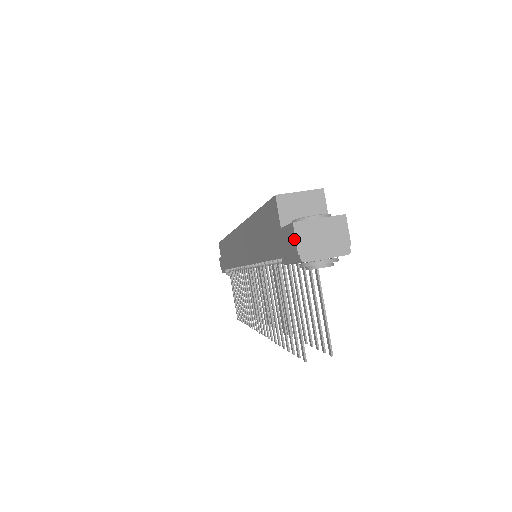
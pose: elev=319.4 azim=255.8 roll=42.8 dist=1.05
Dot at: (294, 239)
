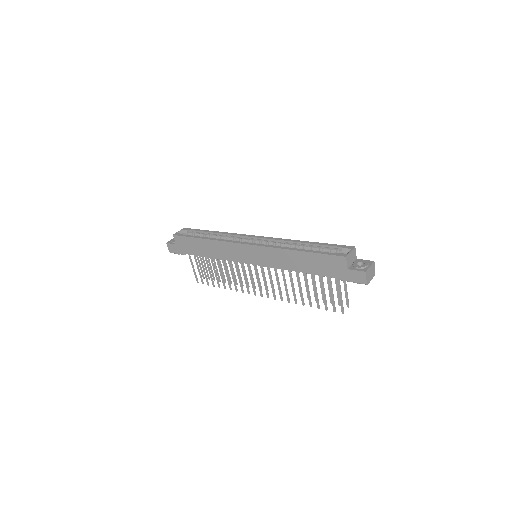
Dot at: (365, 277)
